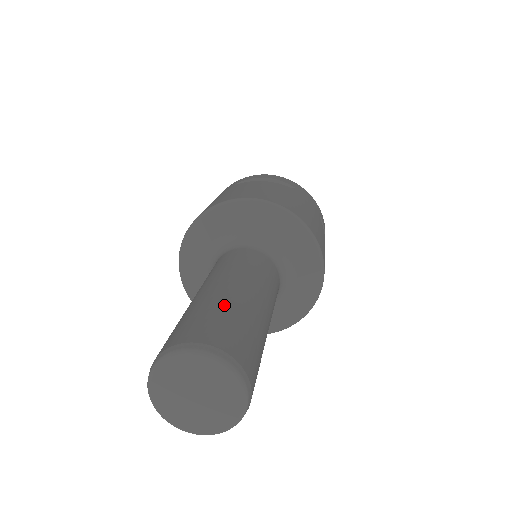
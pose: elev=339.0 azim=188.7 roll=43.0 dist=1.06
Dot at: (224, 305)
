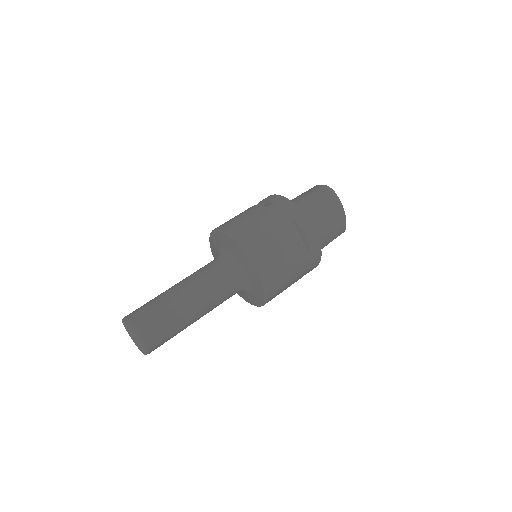
Dot at: (173, 321)
